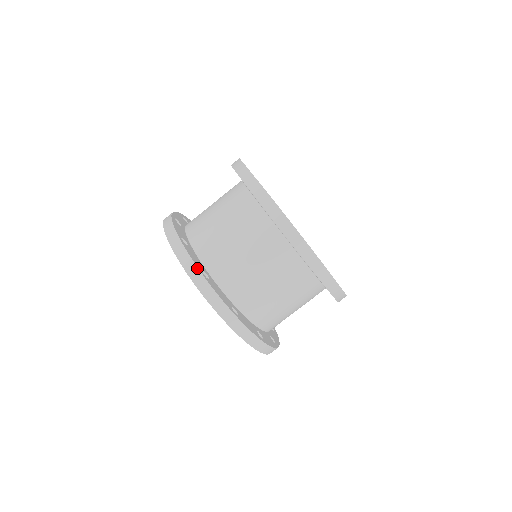
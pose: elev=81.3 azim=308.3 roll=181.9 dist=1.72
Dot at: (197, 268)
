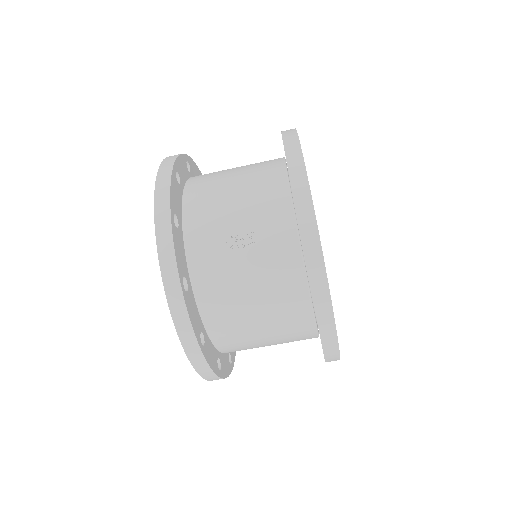
Dot at: (217, 376)
